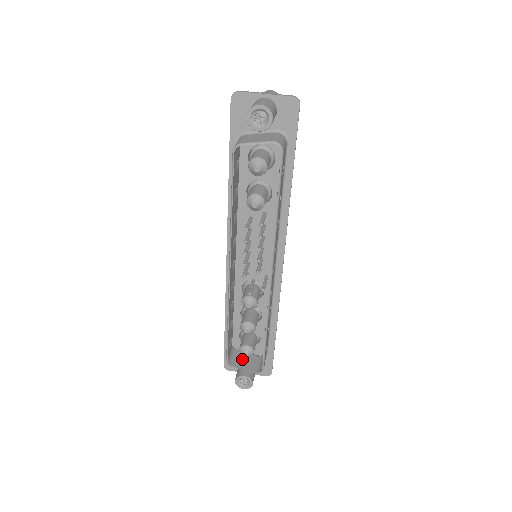
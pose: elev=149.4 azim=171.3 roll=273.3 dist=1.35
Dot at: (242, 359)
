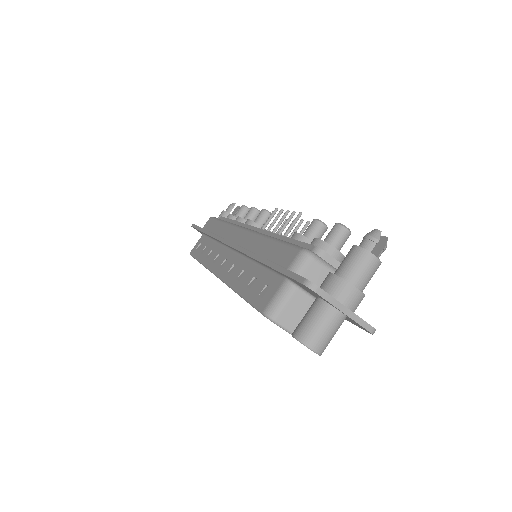
Dot at: occluded
